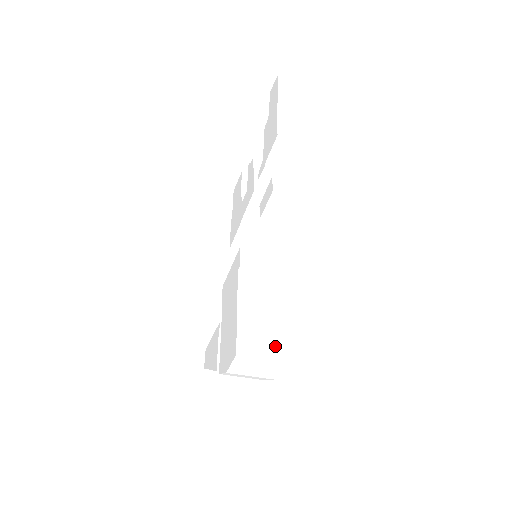
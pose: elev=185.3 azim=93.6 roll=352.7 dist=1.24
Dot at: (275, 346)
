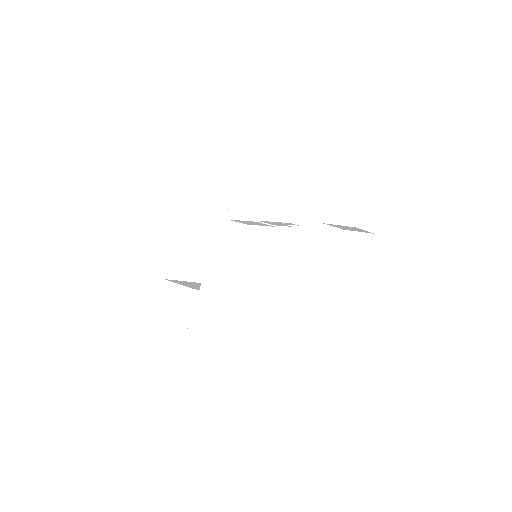
Dot at: (251, 358)
